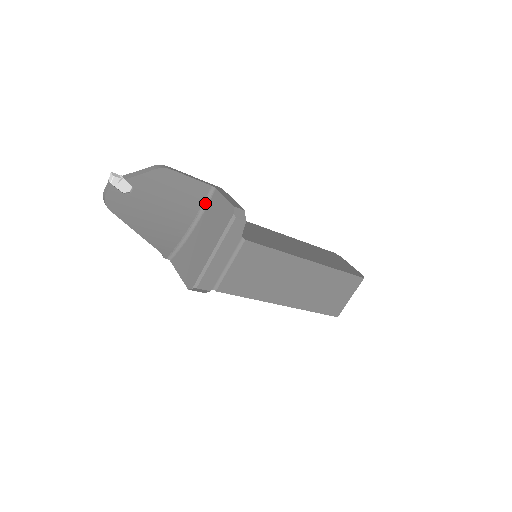
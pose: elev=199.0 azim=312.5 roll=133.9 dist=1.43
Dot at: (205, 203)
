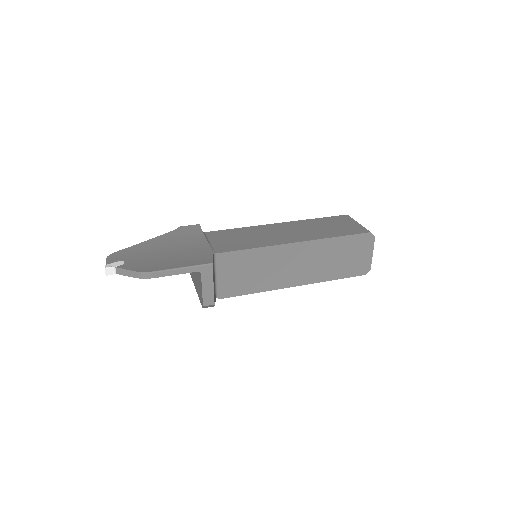
Dot at: occluded
